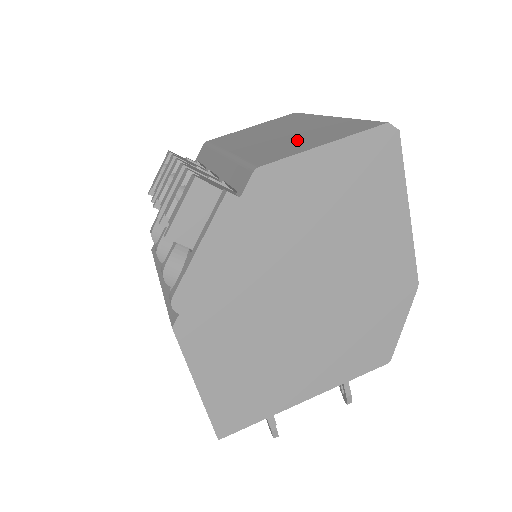
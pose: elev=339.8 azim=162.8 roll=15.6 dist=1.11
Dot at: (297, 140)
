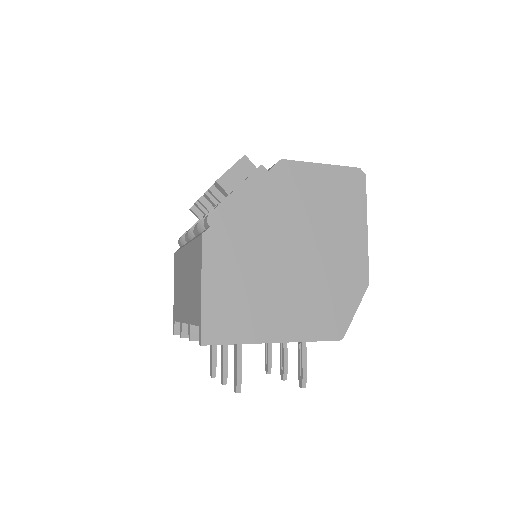
Dot at: occluded
